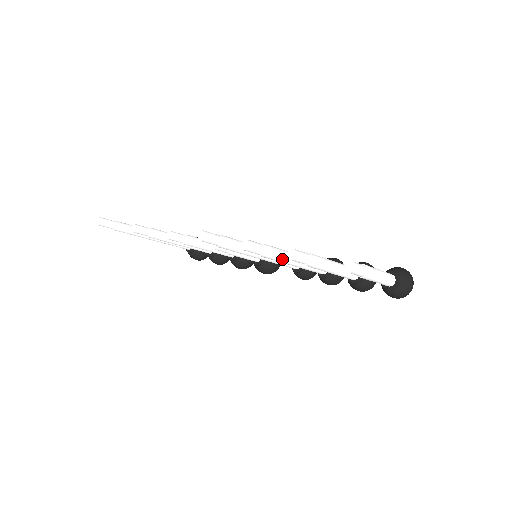
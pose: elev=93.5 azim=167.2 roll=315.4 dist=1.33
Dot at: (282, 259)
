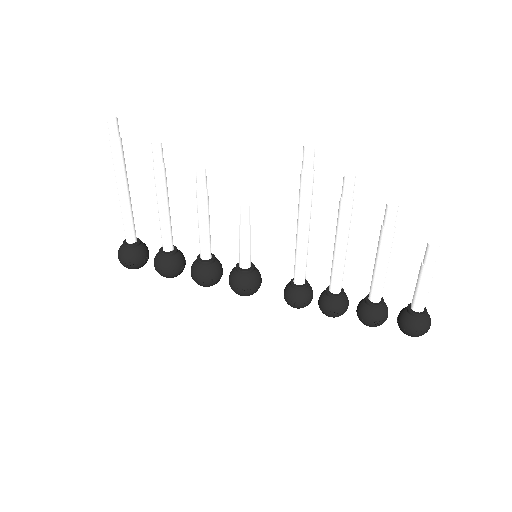
Dot at: (348, 227)
